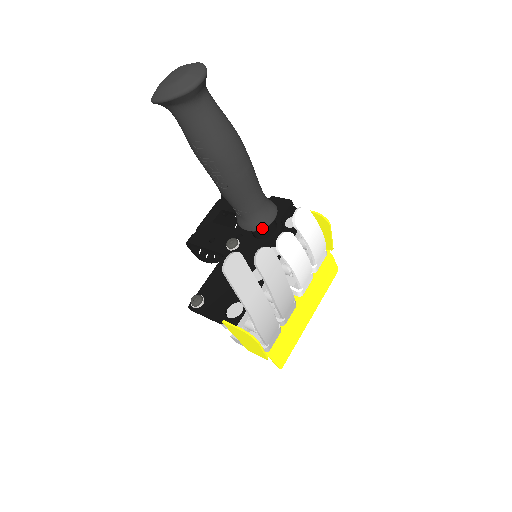
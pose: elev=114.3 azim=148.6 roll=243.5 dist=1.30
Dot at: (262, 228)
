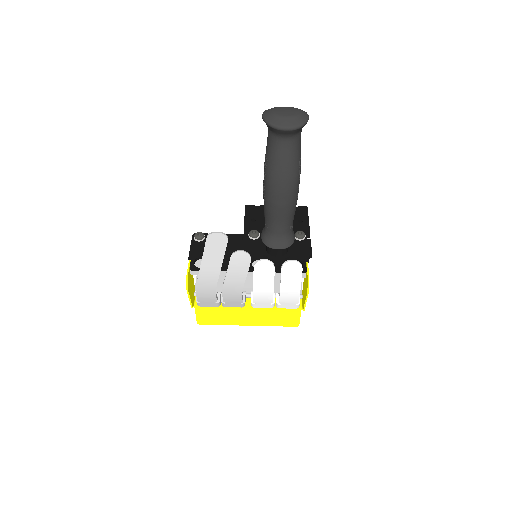
Dot at: (267, 245)
